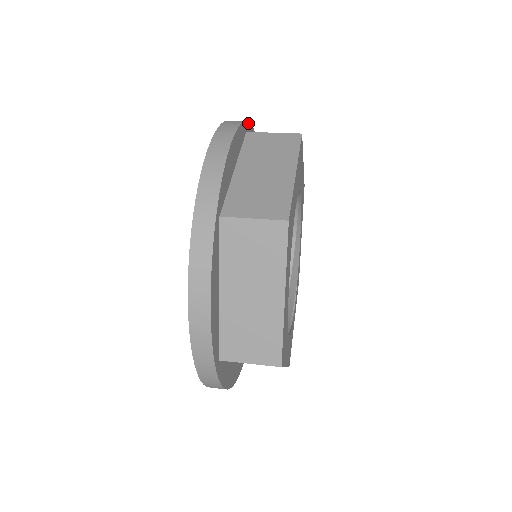
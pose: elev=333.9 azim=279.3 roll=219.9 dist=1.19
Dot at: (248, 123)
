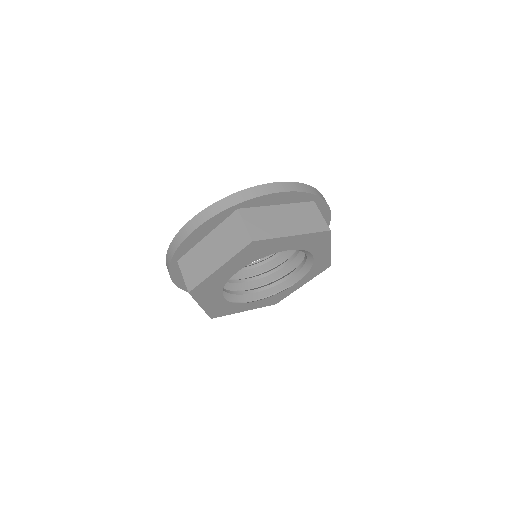
Dot at: (244, 202)
